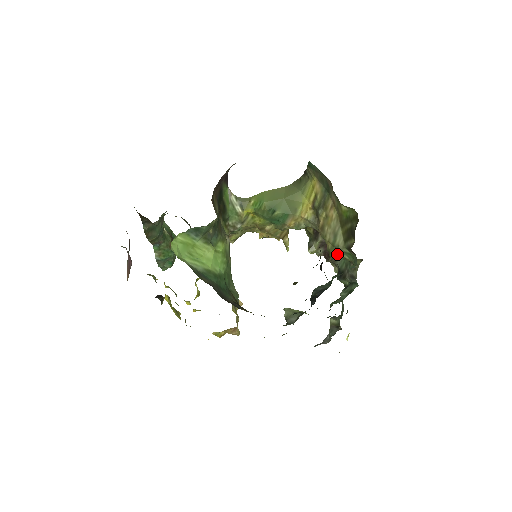
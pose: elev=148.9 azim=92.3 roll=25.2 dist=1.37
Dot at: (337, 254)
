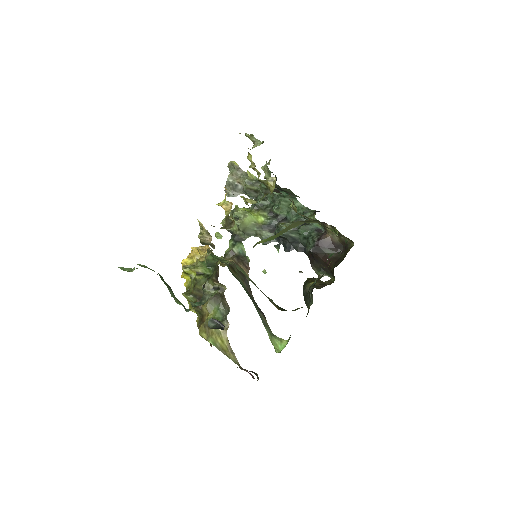
Dot at: occluded
